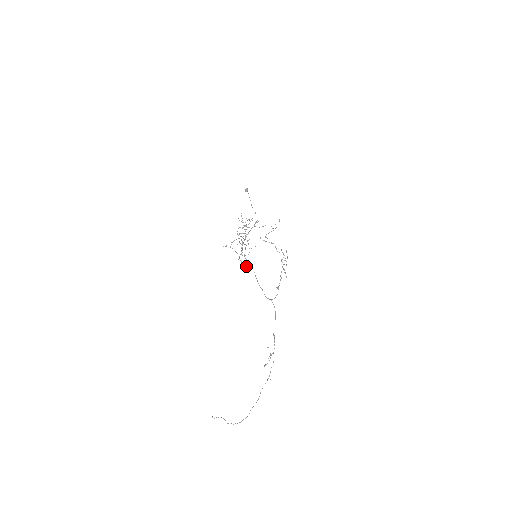
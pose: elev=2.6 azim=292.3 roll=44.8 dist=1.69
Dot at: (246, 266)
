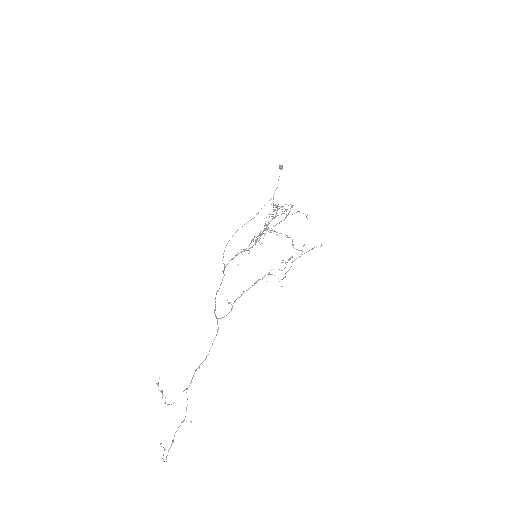
Dot at: (223, 271)
